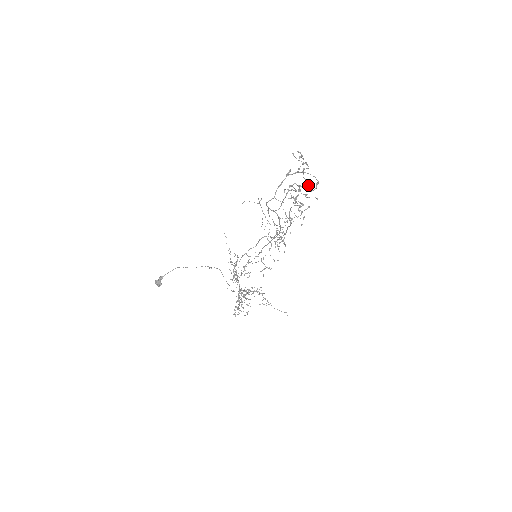
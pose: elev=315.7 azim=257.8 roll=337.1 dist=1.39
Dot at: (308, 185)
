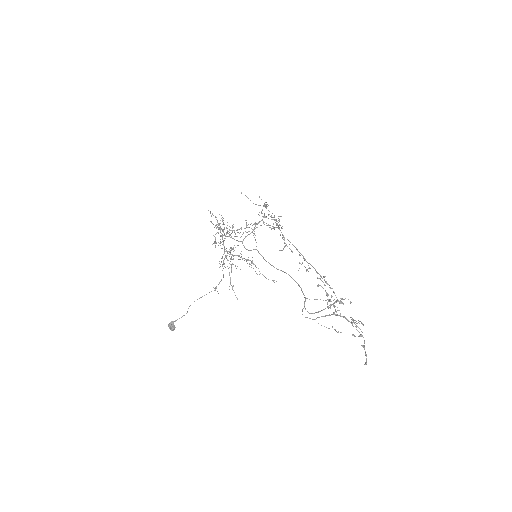
Dot at: occluded
